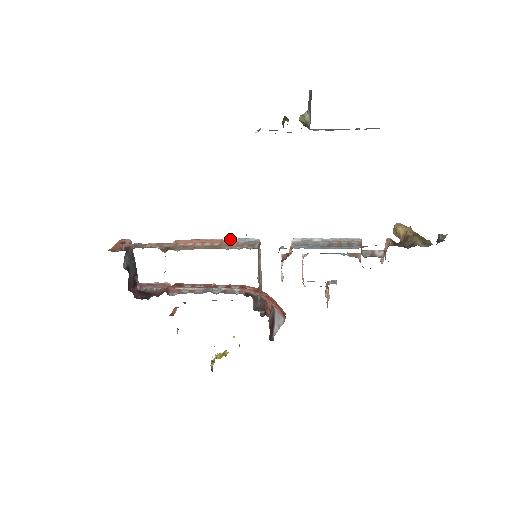
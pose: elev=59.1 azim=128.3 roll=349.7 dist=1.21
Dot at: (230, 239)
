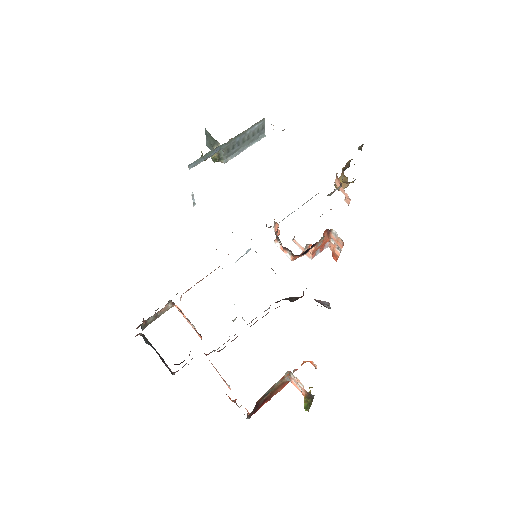
Dot at: occluded
